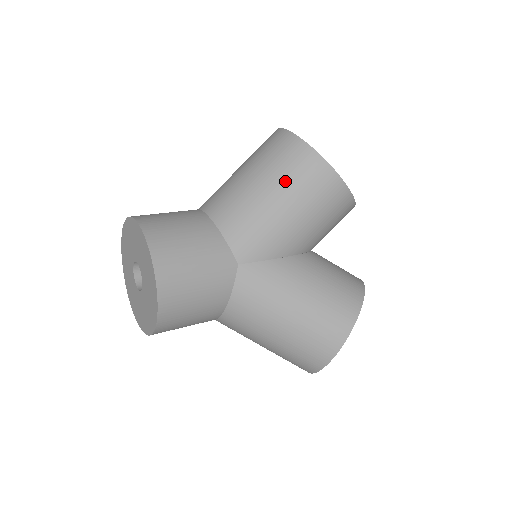
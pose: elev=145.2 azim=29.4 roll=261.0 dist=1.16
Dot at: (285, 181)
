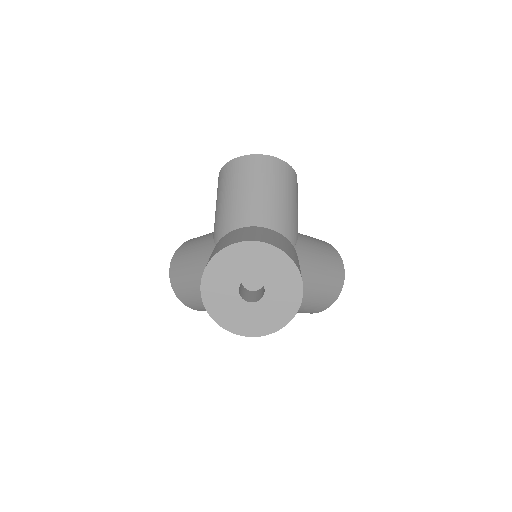
Dot at: (282, 184)
